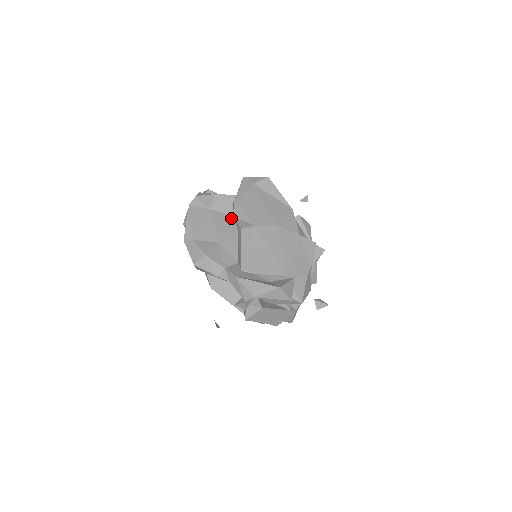
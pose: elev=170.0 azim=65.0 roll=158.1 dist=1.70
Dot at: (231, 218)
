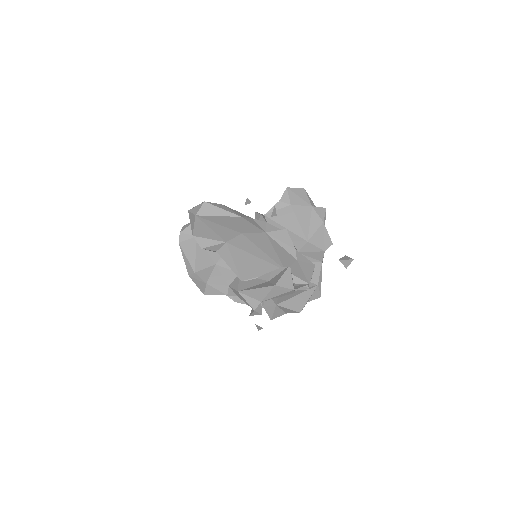
Dot at: occluded
